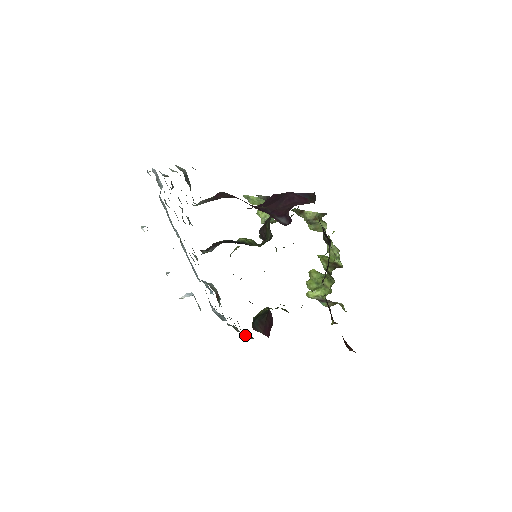
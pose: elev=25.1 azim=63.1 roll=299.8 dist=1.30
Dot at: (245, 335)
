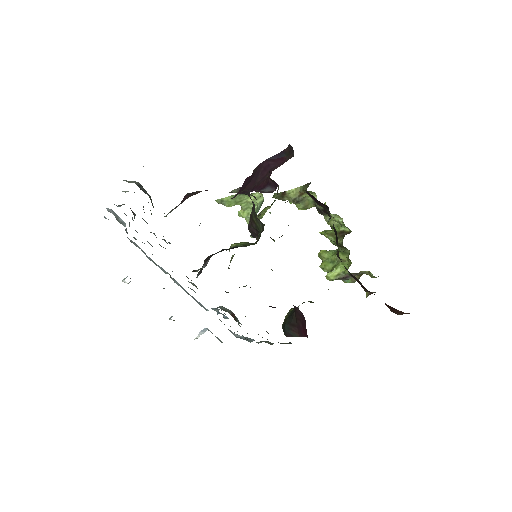
Dot at: (281, 343)
